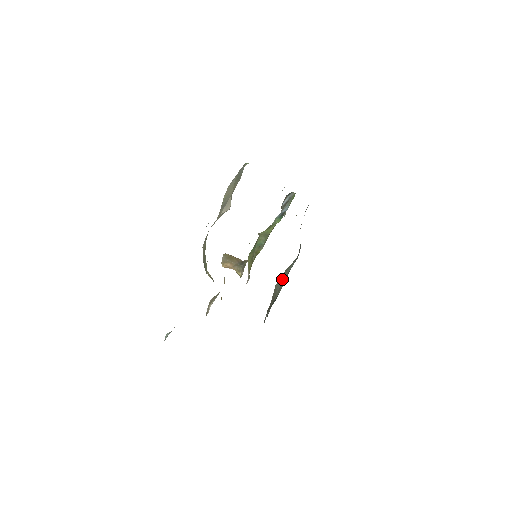
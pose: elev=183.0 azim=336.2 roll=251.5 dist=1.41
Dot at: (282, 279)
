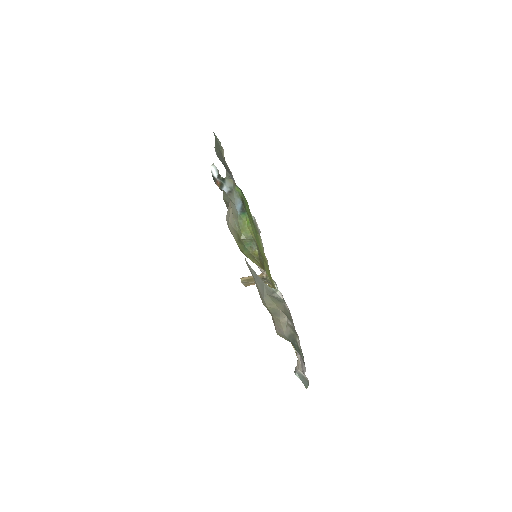
Dot at: occluded
